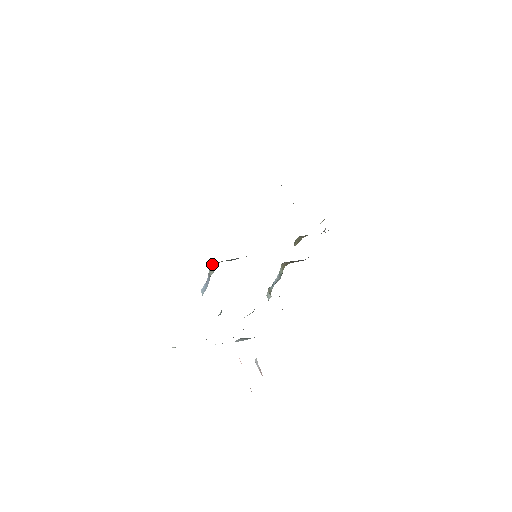
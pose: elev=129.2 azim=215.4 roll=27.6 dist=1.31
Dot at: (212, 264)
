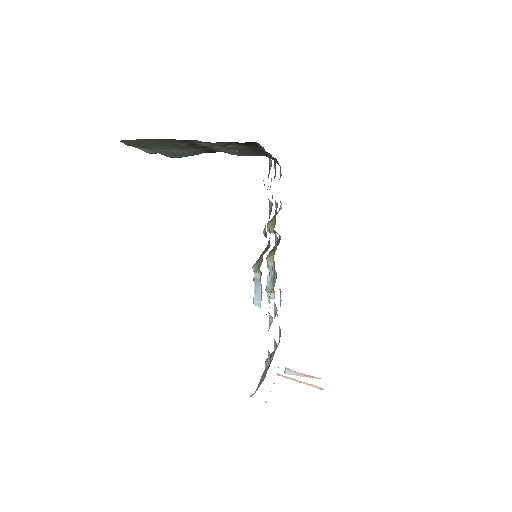
Dot at: (253, 268)
